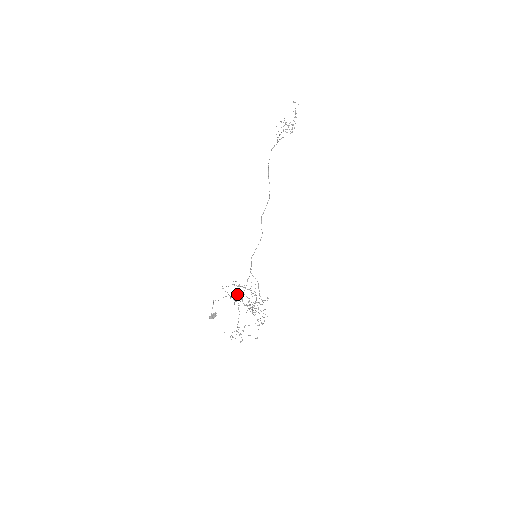
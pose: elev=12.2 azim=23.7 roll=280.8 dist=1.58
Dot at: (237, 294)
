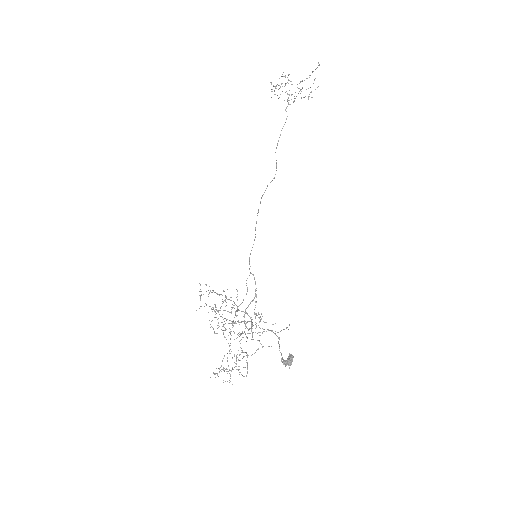
Dot at: occluded
